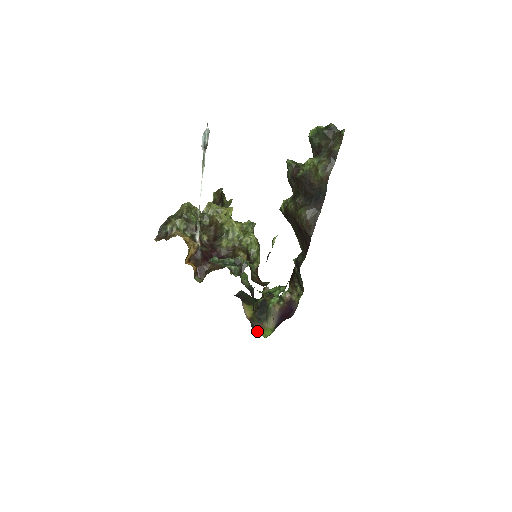
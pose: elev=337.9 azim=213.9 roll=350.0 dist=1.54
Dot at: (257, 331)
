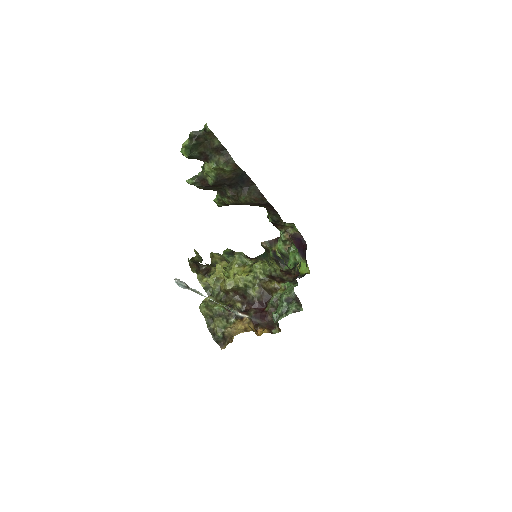
Dot at: (299, 275)
